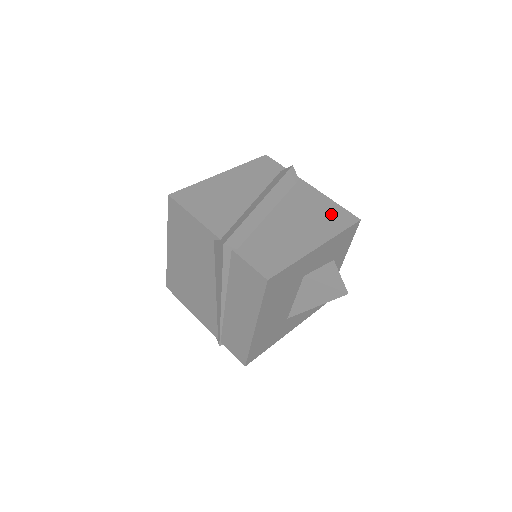
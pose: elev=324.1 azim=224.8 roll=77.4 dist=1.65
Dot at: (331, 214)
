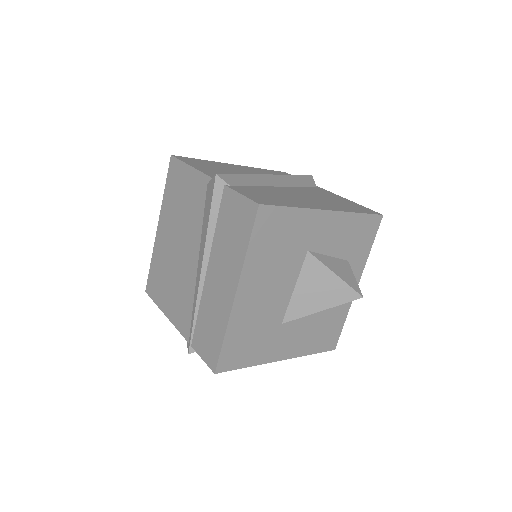
Dot at: (348, 204)
